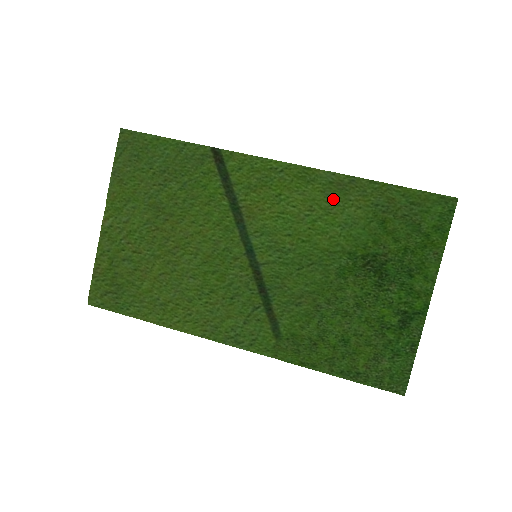
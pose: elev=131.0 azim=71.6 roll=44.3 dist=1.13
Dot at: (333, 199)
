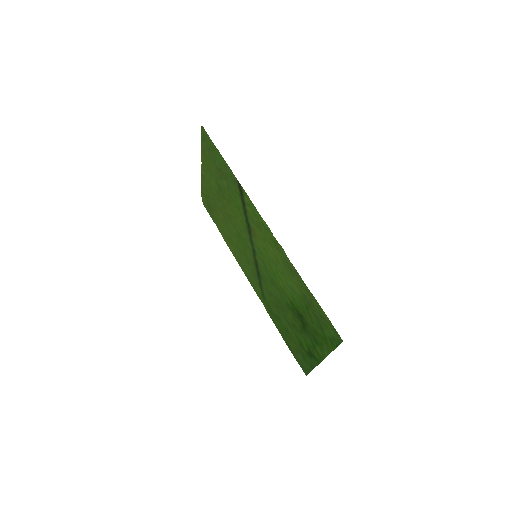
Dot at: (286, 270)
